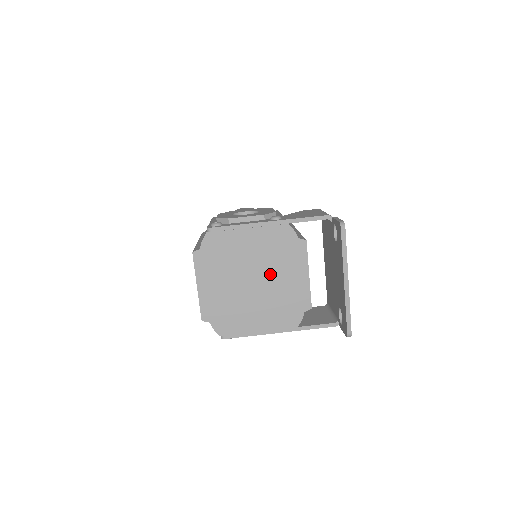
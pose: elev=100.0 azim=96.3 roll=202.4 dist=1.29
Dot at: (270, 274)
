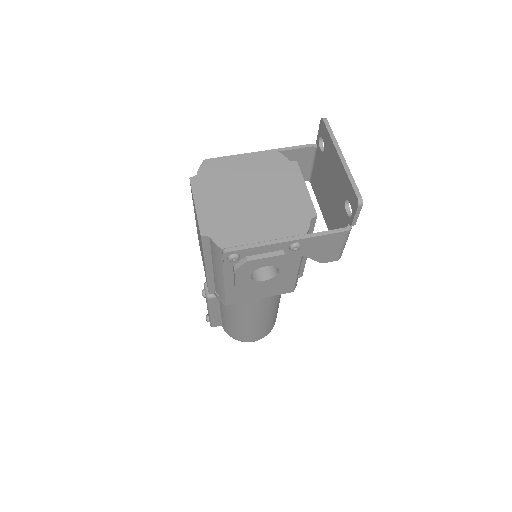
Dot at: (268, 190)
